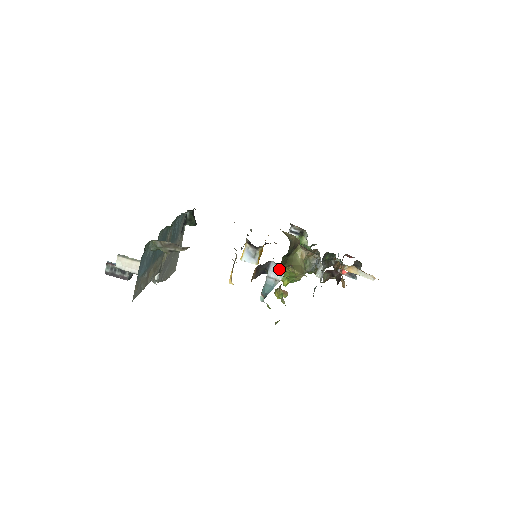
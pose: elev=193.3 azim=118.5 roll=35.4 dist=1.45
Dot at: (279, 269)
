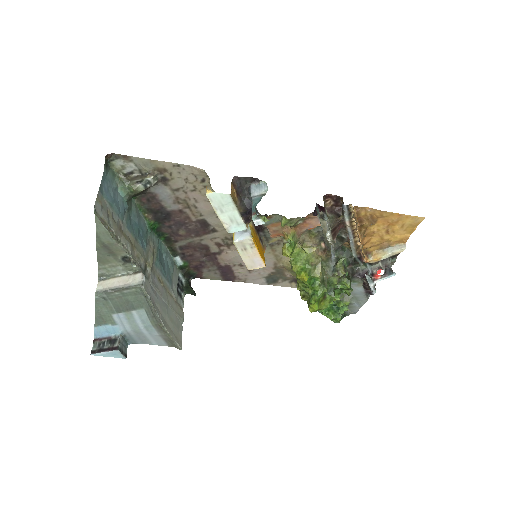
Dot at: (261, 186)
